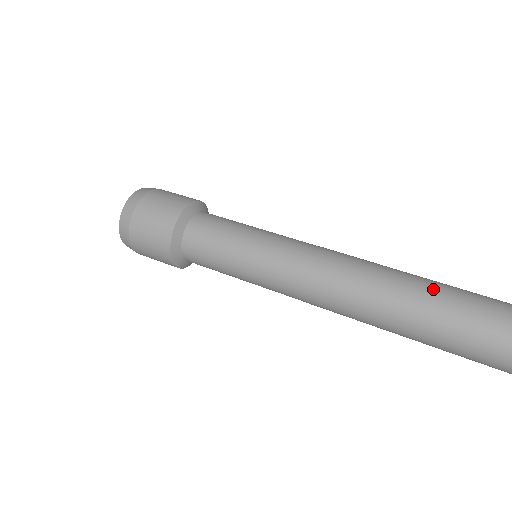
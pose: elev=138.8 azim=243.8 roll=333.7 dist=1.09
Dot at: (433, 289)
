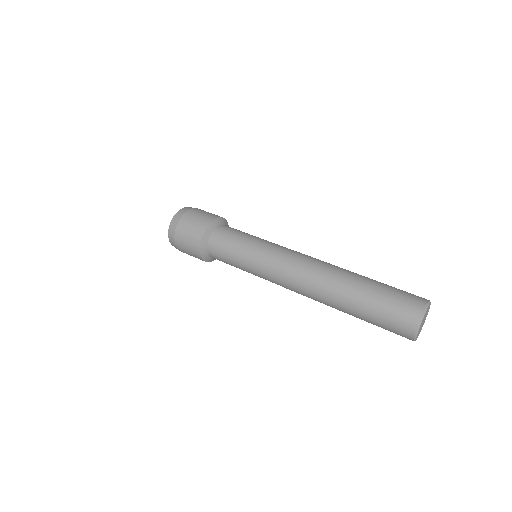
Dot at: (359, 287)
